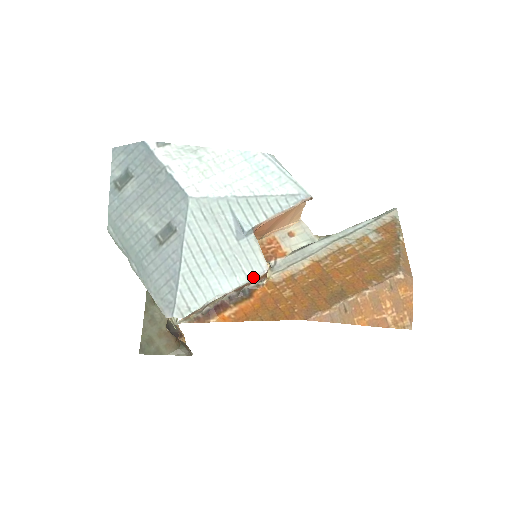
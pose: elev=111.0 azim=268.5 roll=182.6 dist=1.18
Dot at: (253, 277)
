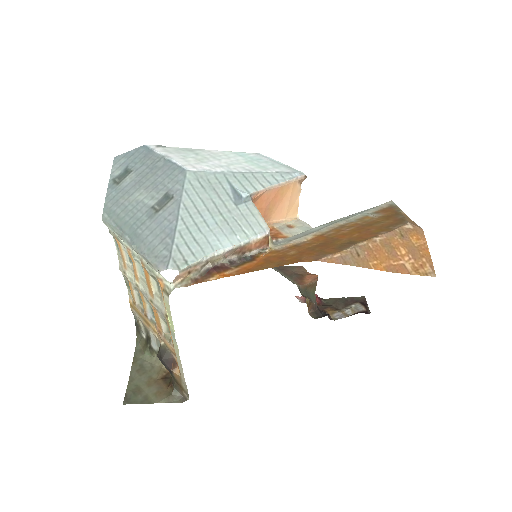
Dot at: (254, 237)
